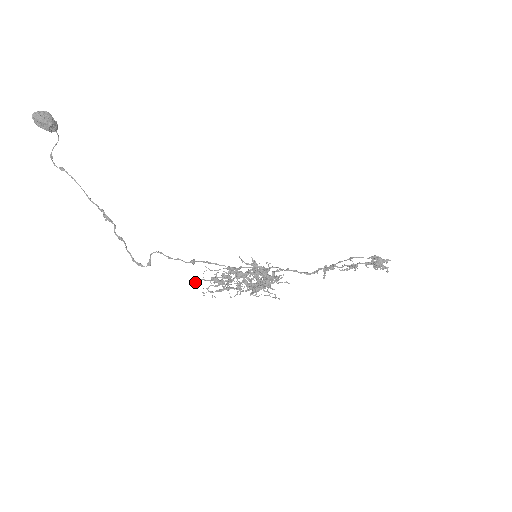
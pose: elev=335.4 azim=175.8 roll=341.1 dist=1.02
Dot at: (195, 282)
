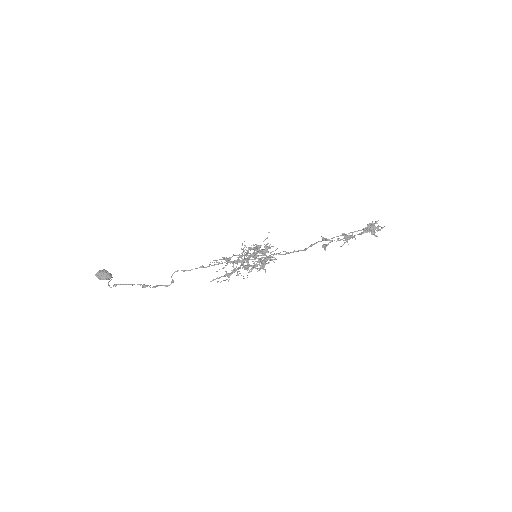
Dot at: occluded
